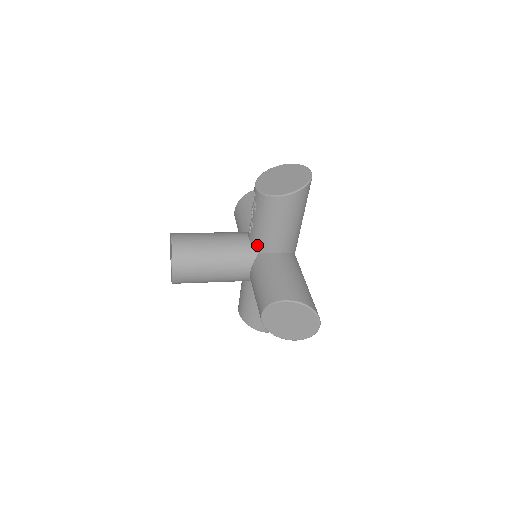
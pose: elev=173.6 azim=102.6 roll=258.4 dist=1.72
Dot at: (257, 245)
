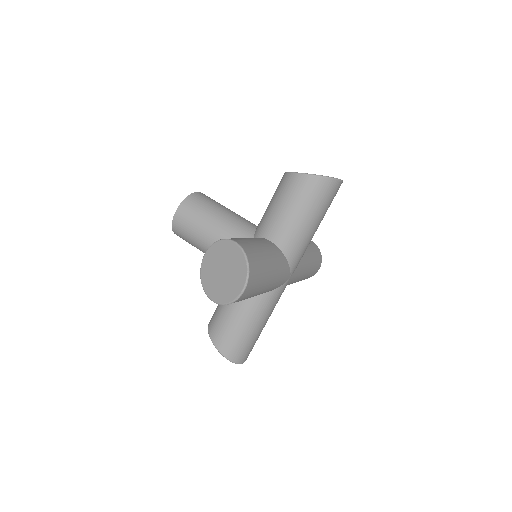
Dot at: occluded
